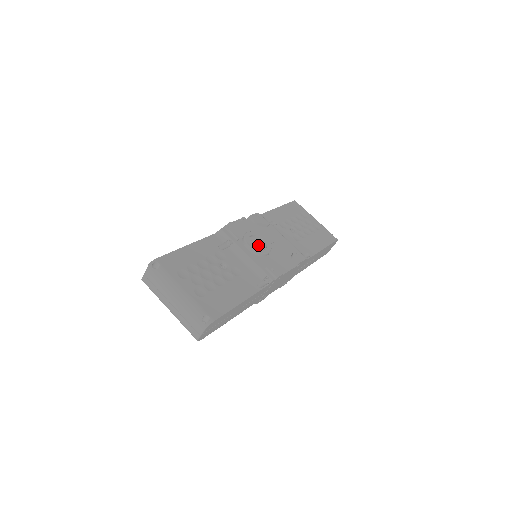
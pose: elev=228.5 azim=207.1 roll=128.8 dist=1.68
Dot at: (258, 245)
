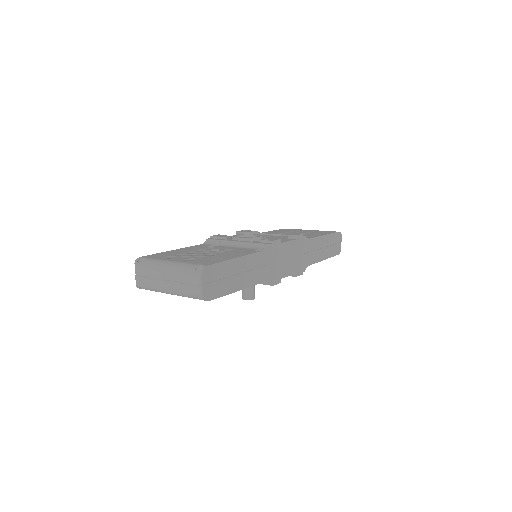
Dot at: occluded
